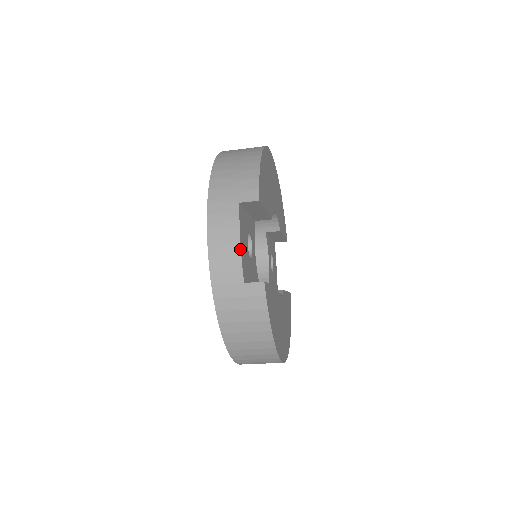
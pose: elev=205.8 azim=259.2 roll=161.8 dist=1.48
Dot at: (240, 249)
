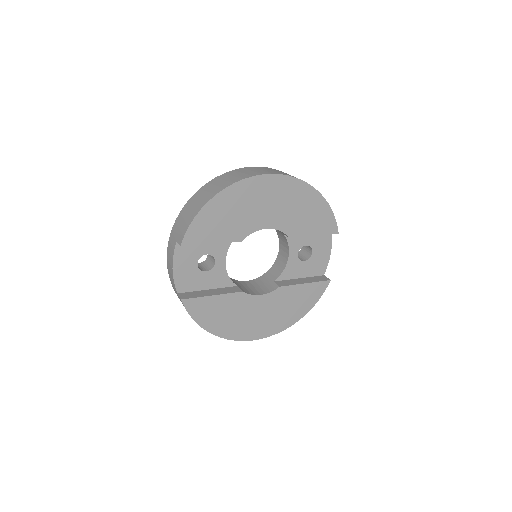
Dot at: (173, 273)
